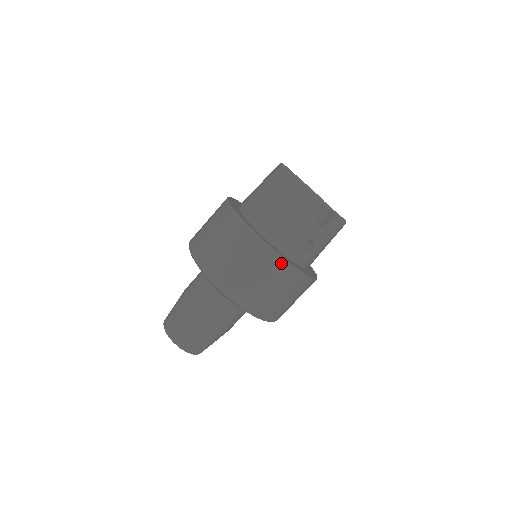
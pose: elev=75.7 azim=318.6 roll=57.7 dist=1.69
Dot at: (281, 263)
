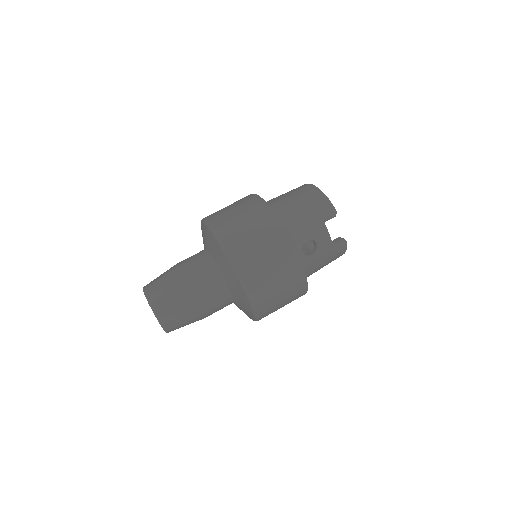
Dot at: (287, 243)
